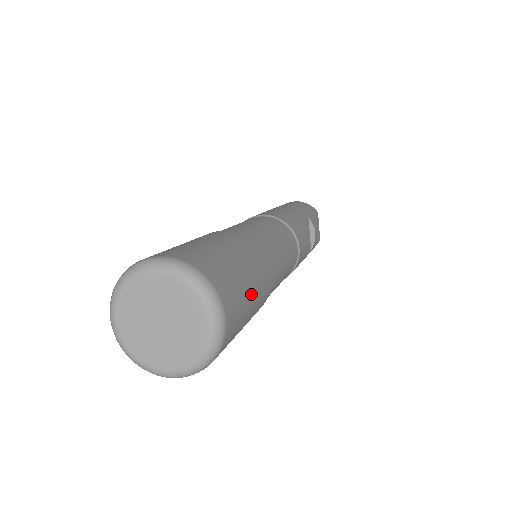
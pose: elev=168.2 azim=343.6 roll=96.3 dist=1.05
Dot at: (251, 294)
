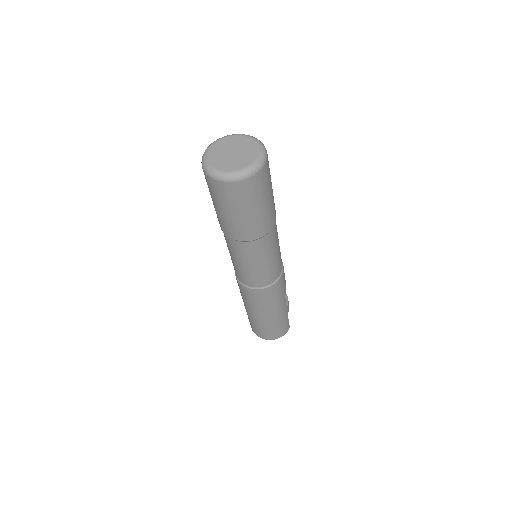
Dot at: occluded
